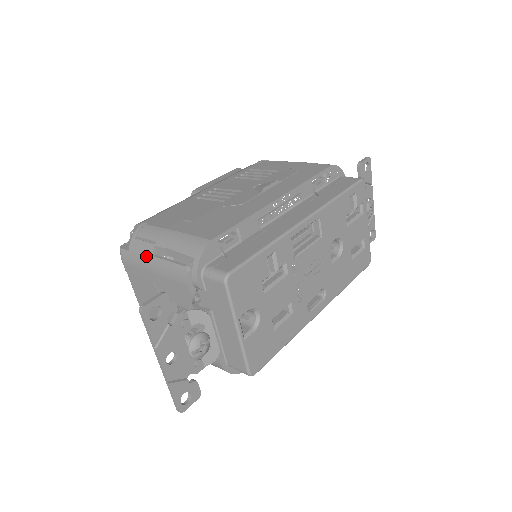
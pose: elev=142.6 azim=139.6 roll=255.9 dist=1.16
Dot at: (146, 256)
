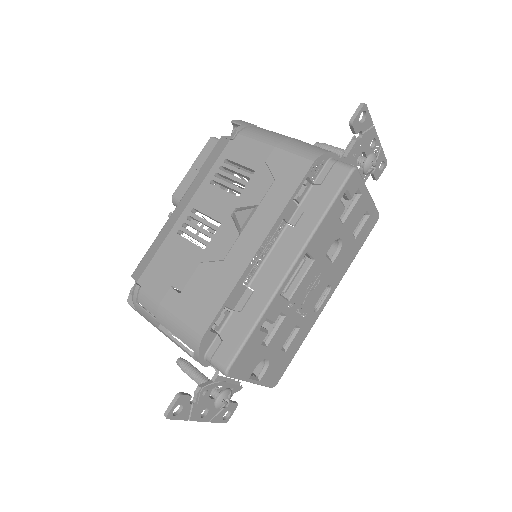
Dot at: (153, 324)
